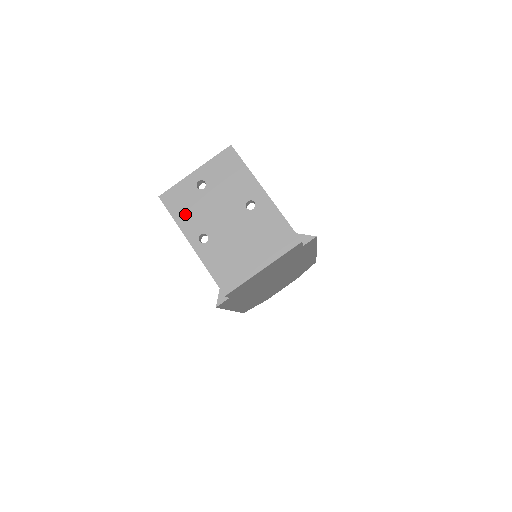
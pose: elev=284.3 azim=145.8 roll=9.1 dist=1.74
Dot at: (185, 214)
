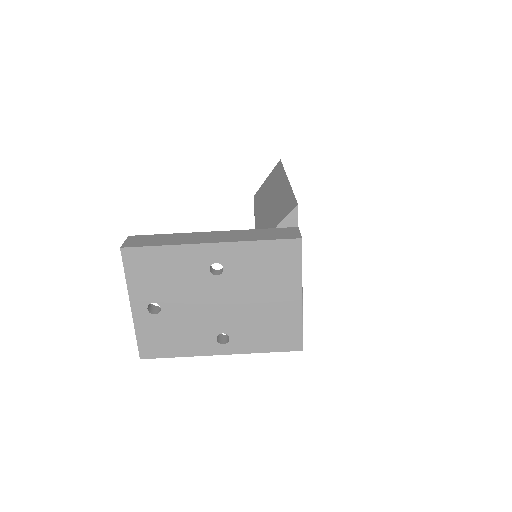
Dot at: (180, 343)
